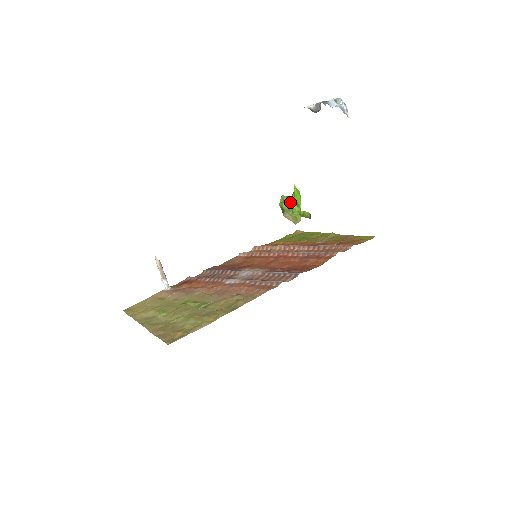
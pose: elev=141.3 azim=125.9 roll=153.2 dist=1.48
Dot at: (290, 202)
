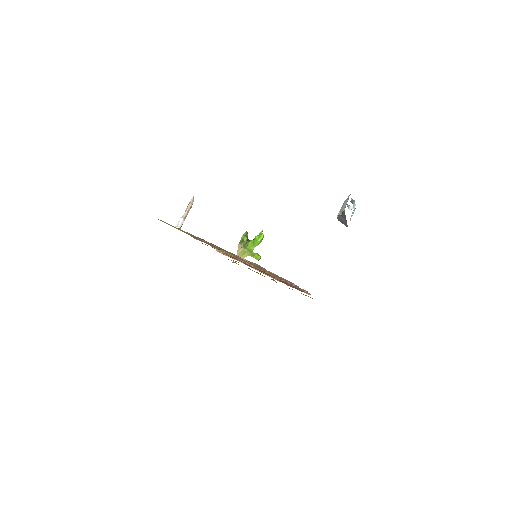
Dot at: (248, 240)
